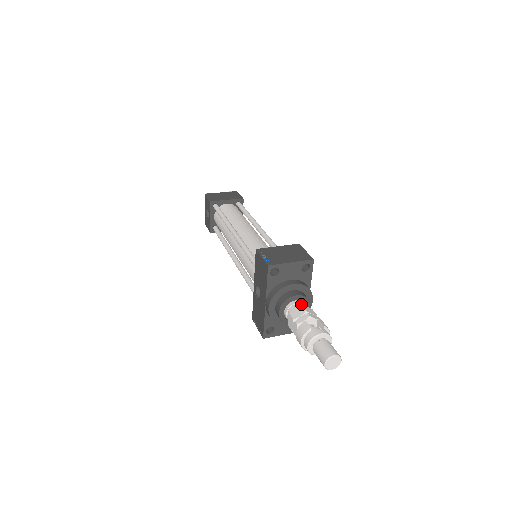
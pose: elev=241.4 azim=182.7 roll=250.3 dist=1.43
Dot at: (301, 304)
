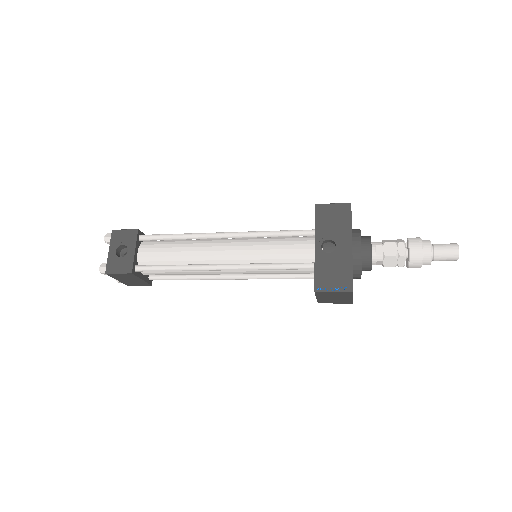
Dot at: occluded
